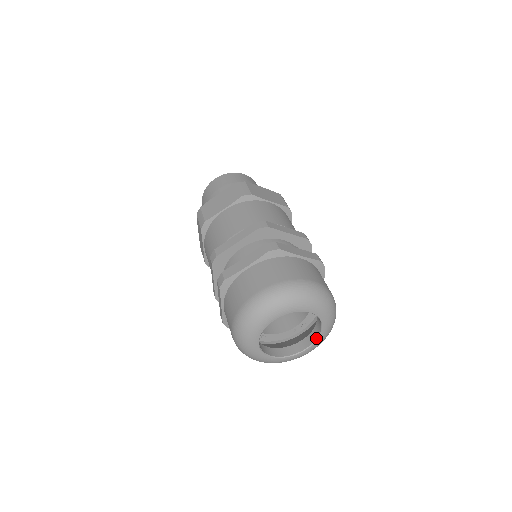
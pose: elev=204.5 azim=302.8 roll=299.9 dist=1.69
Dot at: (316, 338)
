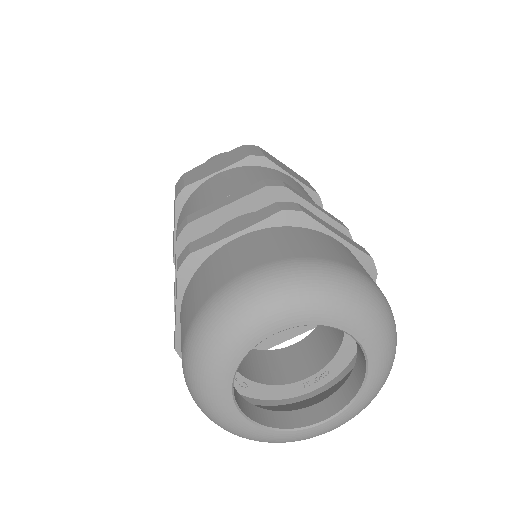
Dot at: (349, 400)
